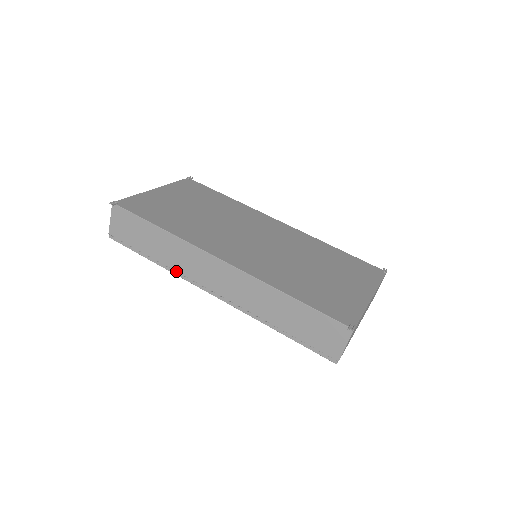
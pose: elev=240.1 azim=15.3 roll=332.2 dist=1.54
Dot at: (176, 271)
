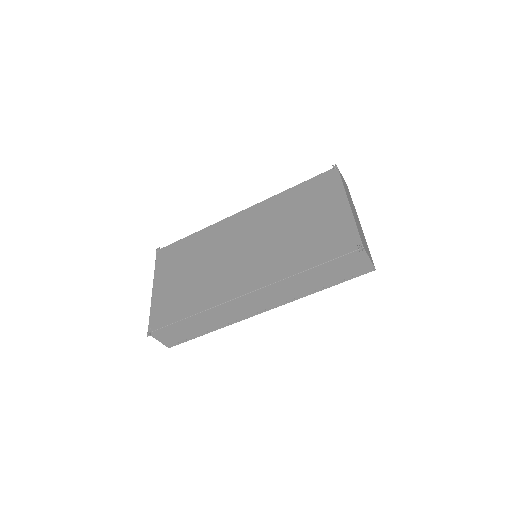
Dot at: (228, 323)
